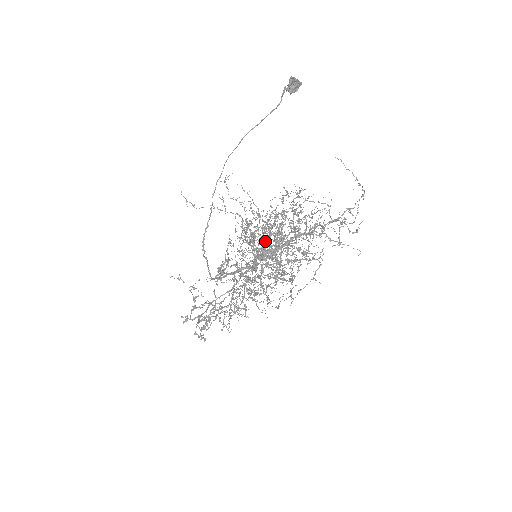
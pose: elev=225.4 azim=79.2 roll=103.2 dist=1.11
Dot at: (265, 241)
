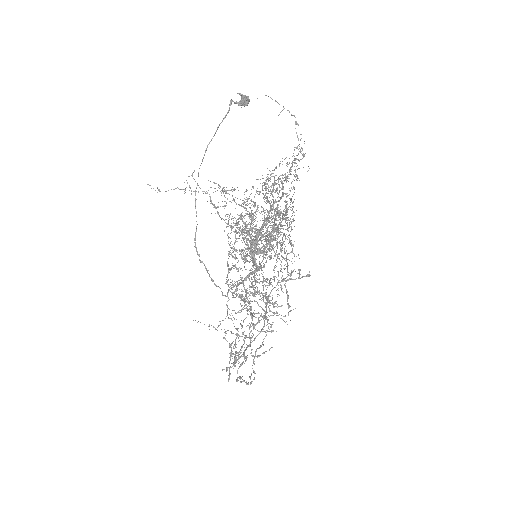
Dot at: occluded
